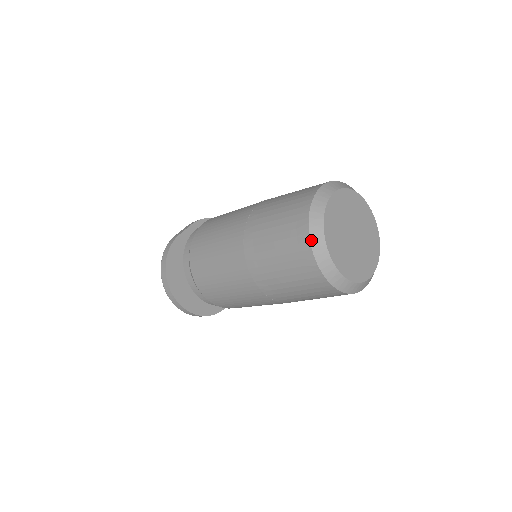
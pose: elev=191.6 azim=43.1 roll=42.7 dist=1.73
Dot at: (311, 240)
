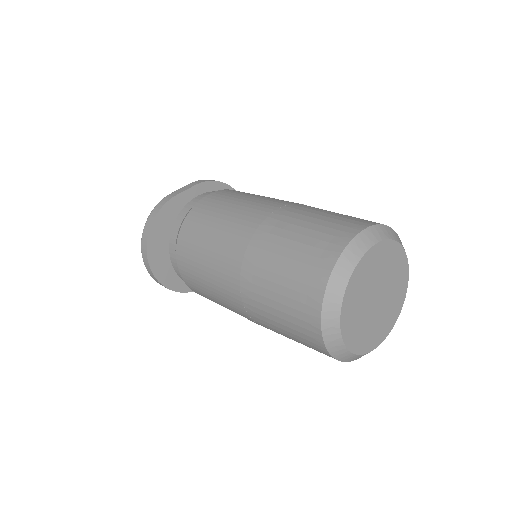
Dot at: (325, 300)
